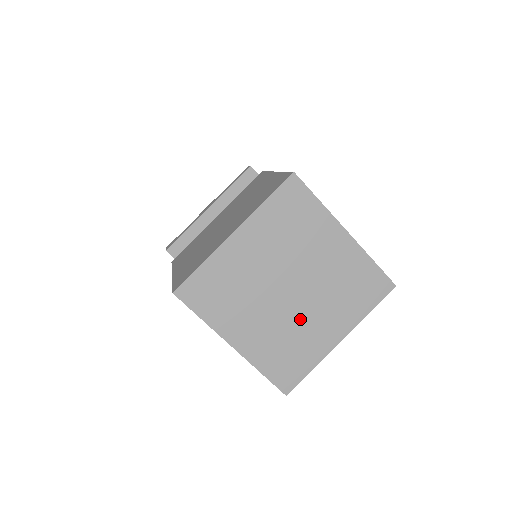
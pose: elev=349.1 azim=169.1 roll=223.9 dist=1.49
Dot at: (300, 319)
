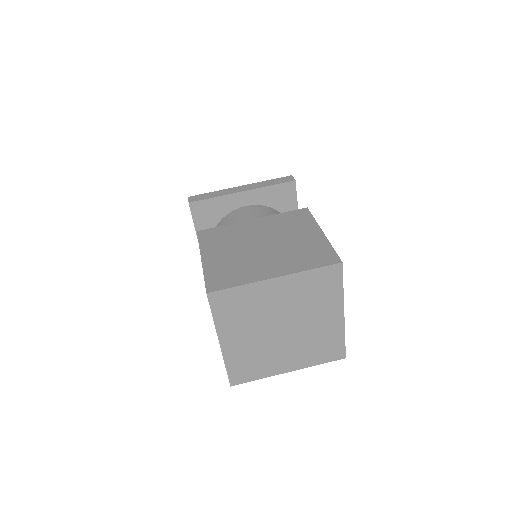
Dot at: (307, 331)
